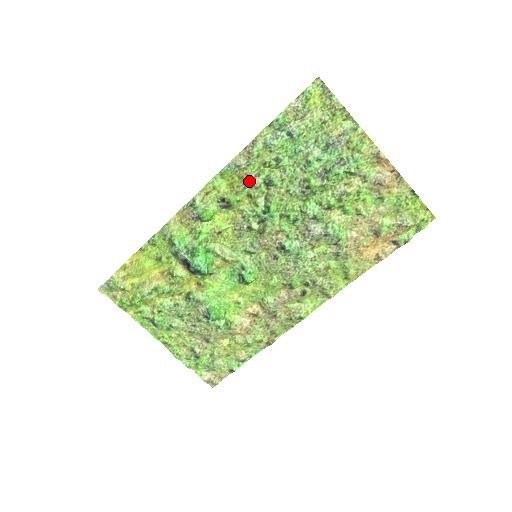
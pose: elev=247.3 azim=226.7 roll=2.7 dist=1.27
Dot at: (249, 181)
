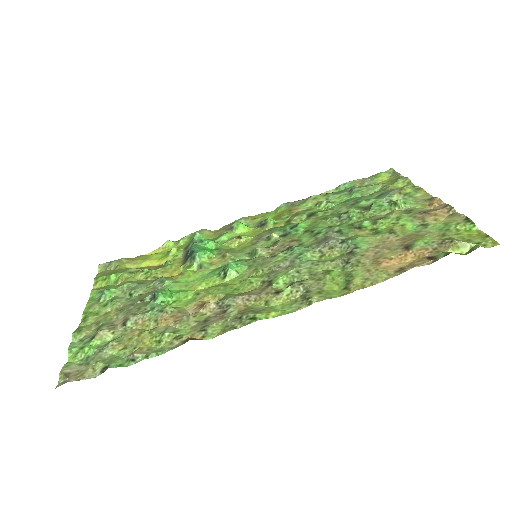
Dot at: (295, 213)
